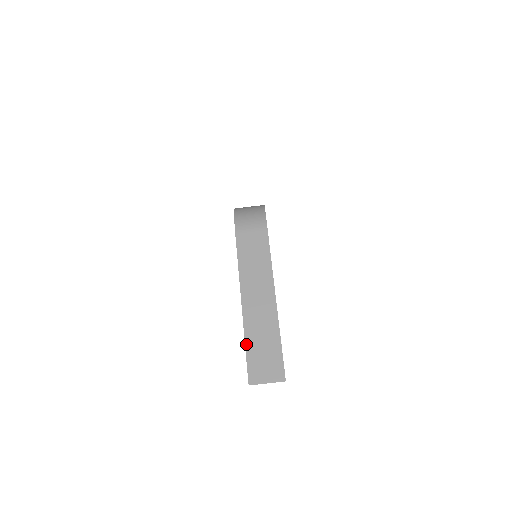
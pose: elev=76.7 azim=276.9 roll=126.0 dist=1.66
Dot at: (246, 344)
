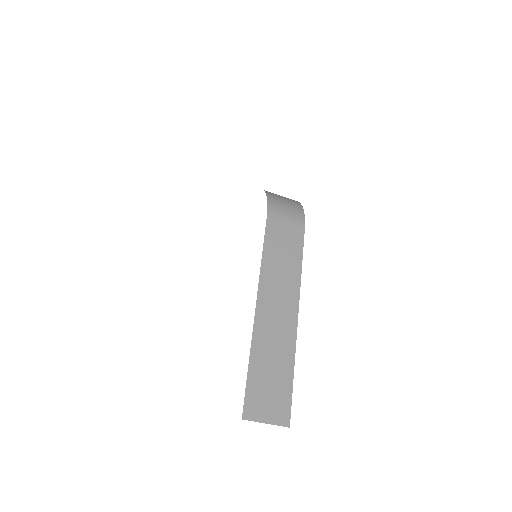
Dot at: (250, 361)
